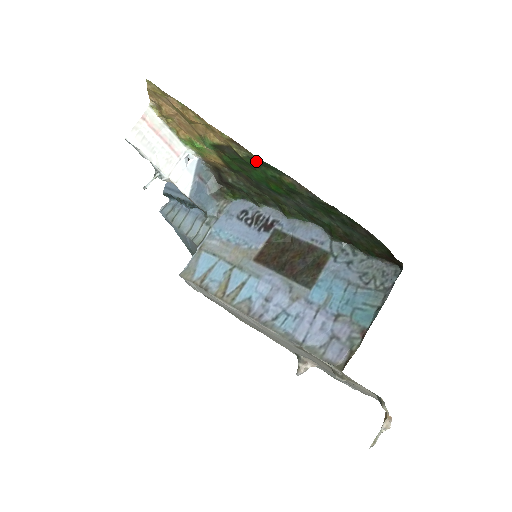
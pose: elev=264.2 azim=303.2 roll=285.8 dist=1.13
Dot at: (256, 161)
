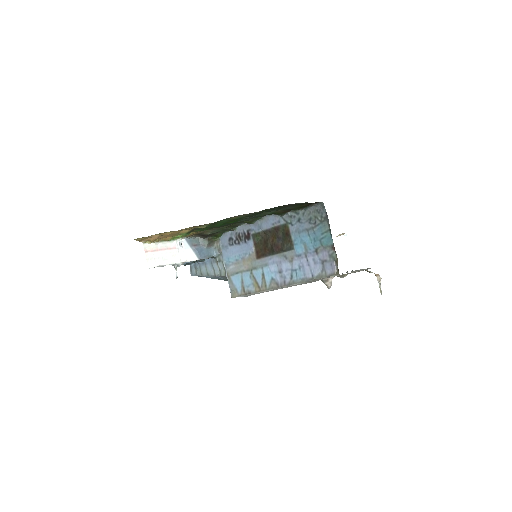
Dot at: (213, 223)
